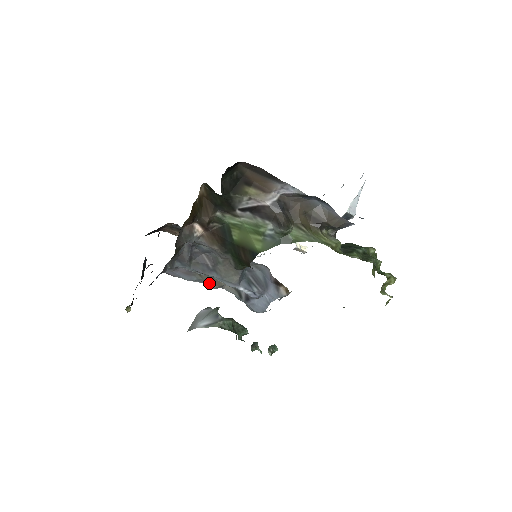
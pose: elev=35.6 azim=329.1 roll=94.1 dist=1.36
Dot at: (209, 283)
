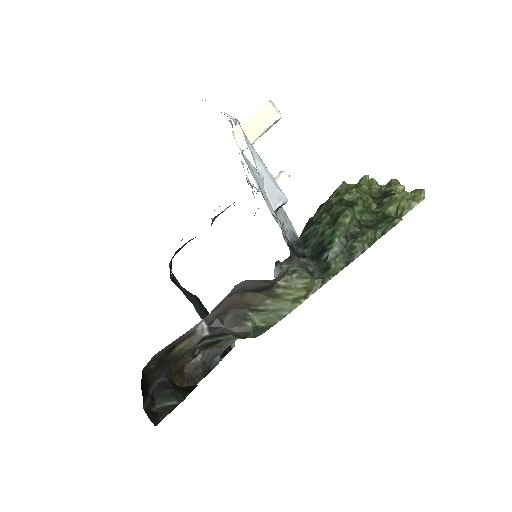
Dot at: occluded
